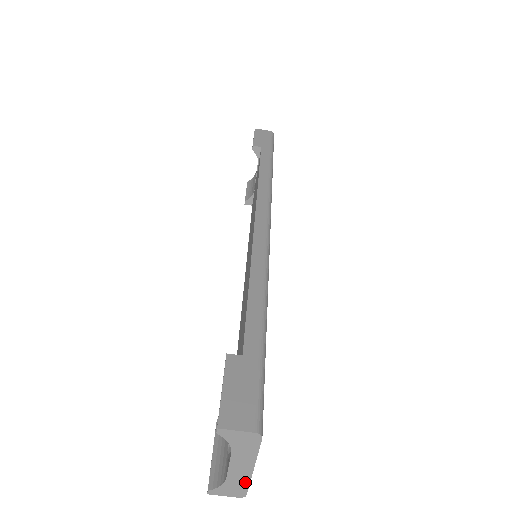
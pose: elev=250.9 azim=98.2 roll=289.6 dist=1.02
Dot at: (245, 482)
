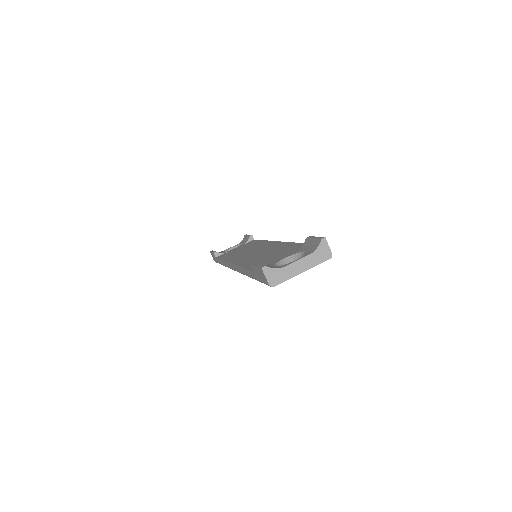
Dot at: (287, 277)
